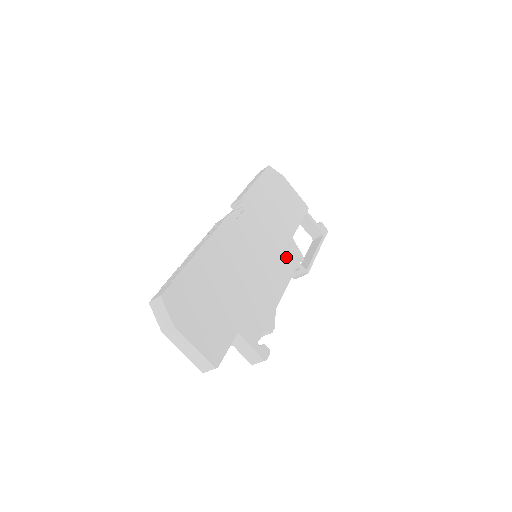
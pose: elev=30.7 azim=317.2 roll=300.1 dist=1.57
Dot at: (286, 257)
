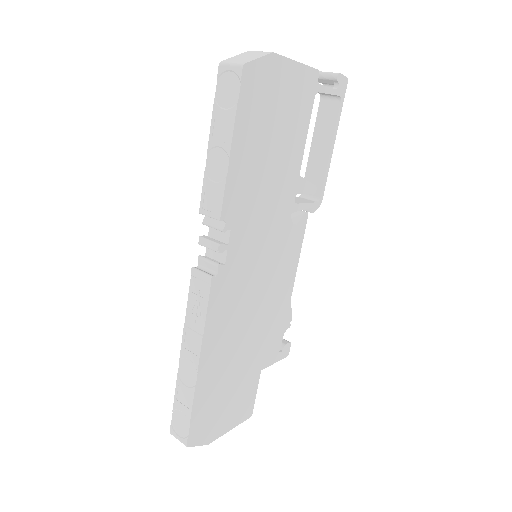
Dot at: occluded
